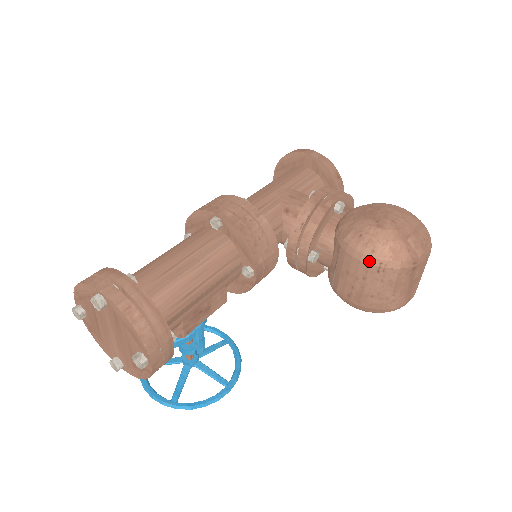
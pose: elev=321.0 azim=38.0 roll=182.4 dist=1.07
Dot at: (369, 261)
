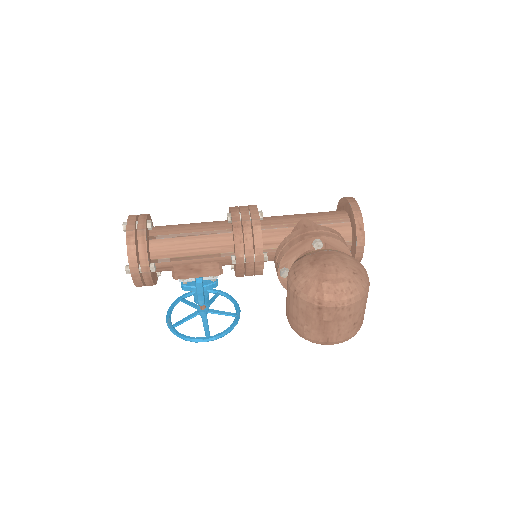
Dot at: (291, 285)
